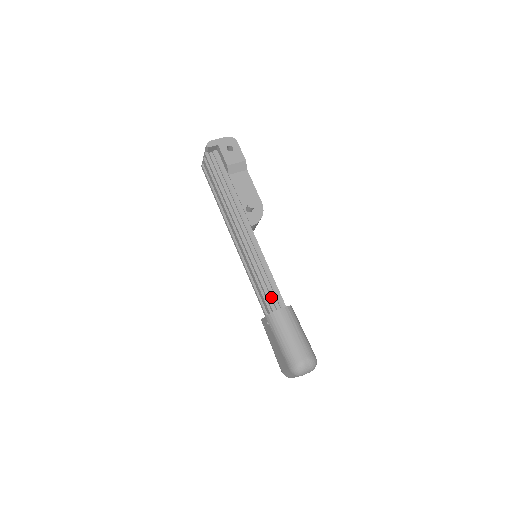
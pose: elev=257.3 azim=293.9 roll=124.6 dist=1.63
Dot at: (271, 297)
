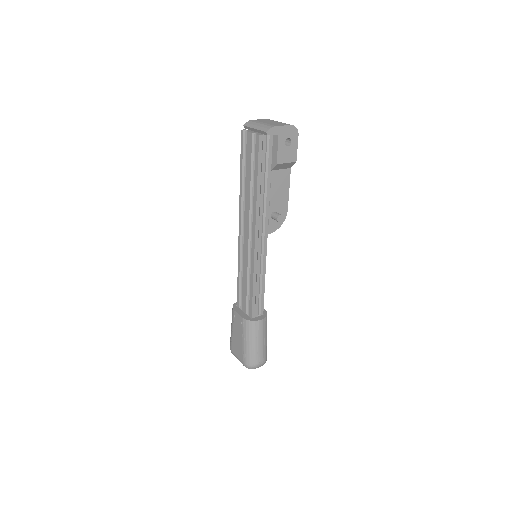
Dot at: (255, 305)
